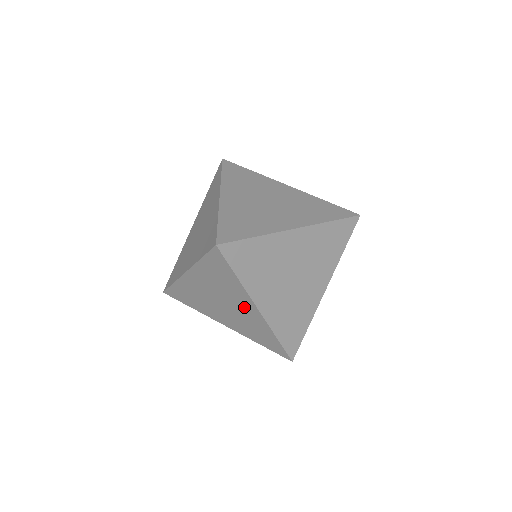
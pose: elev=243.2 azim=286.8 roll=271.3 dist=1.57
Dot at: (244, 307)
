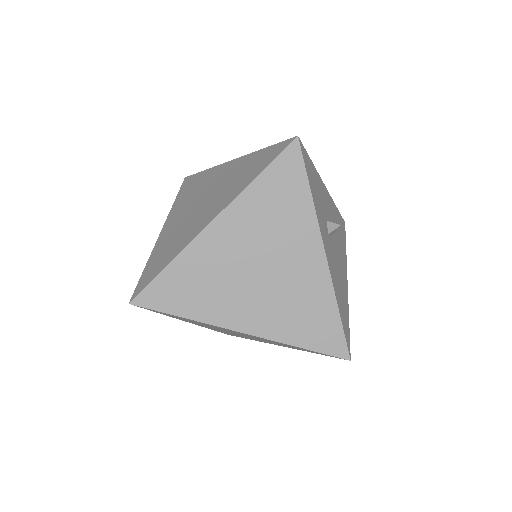
Dot at: (239, 333)
